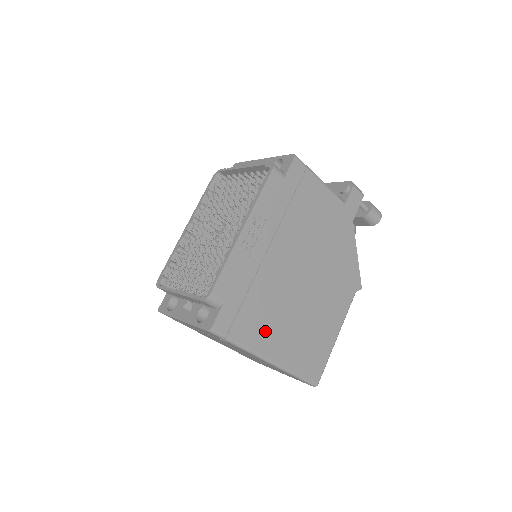
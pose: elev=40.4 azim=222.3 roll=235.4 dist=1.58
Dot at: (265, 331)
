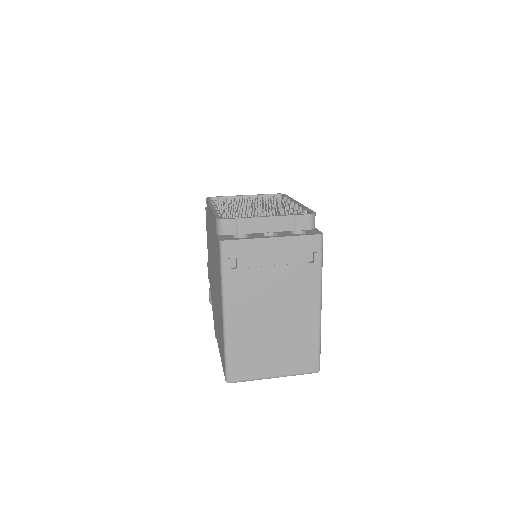
Dot at: occluded
